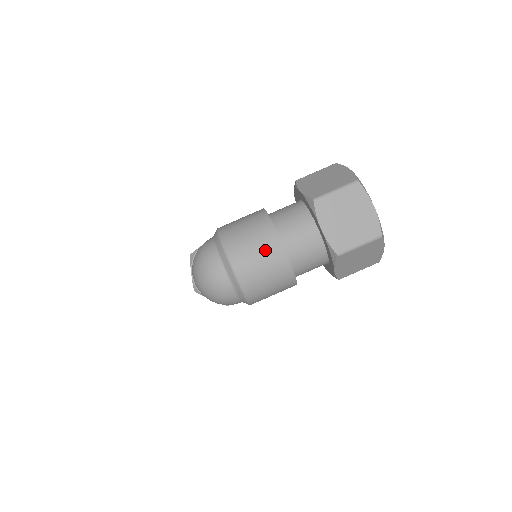
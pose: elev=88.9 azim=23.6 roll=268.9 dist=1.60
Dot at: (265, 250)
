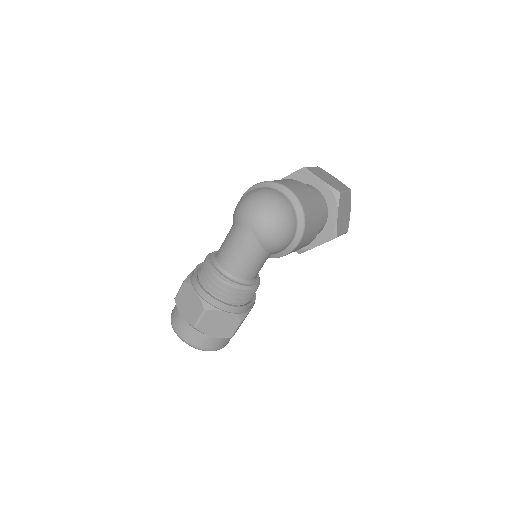
Dot at: (299, 184)
